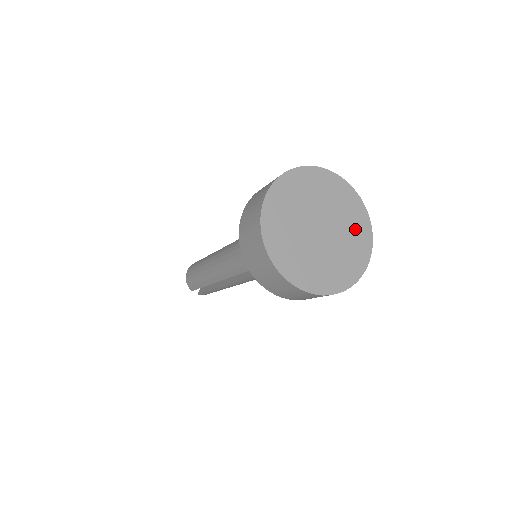
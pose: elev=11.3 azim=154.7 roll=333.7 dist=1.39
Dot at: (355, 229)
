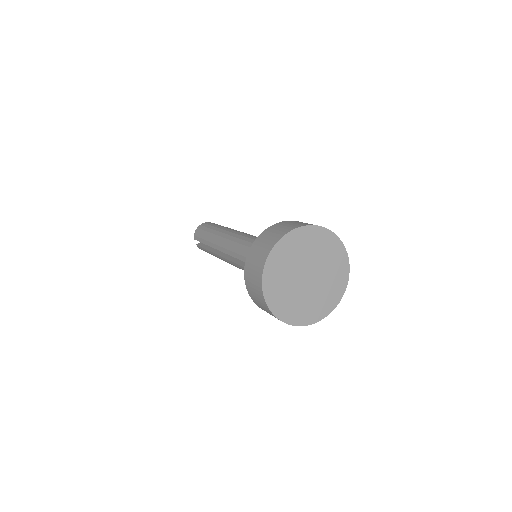
Dot at: (329, 294)
